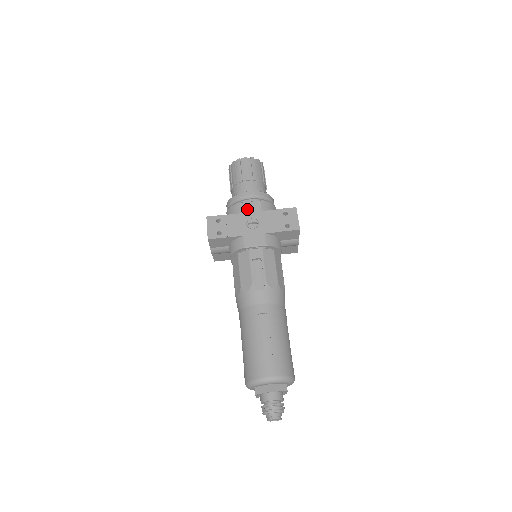
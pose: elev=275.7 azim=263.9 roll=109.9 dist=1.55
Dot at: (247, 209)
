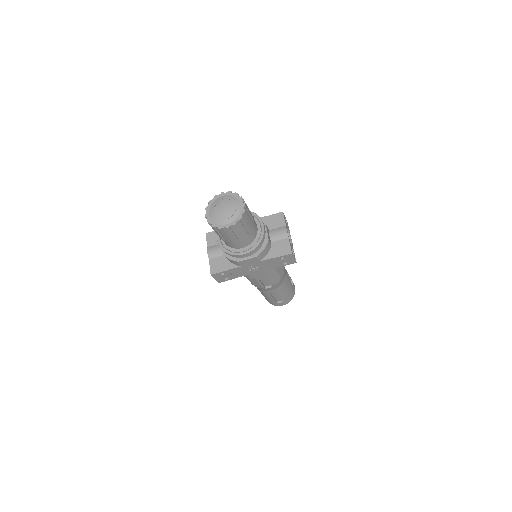
Dot at: (246, 264)
